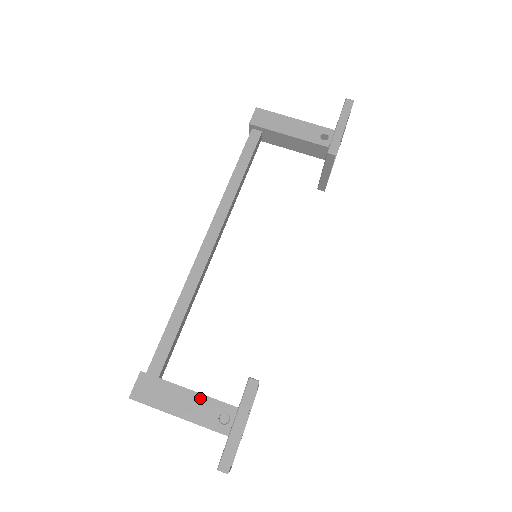
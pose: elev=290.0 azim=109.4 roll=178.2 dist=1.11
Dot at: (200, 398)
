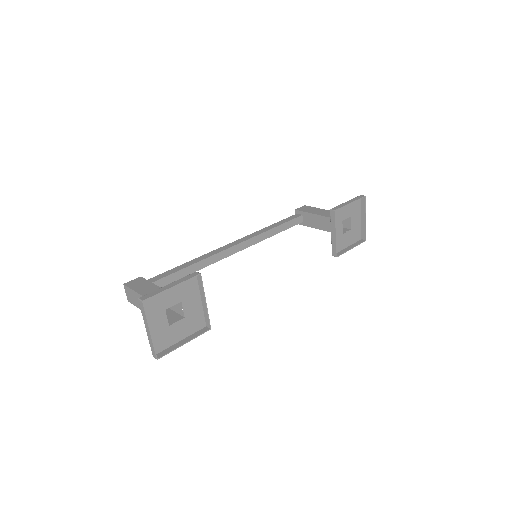
Dot at: occluded
